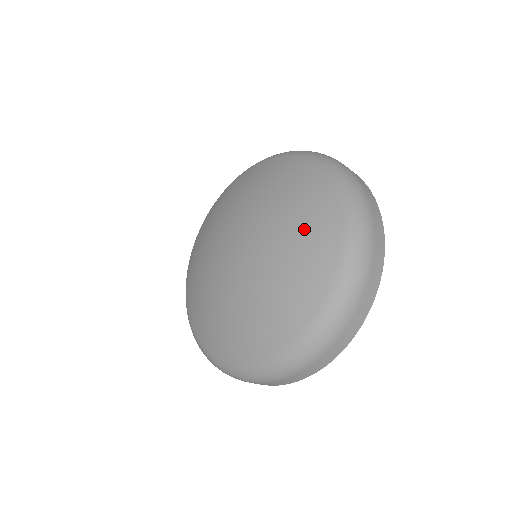
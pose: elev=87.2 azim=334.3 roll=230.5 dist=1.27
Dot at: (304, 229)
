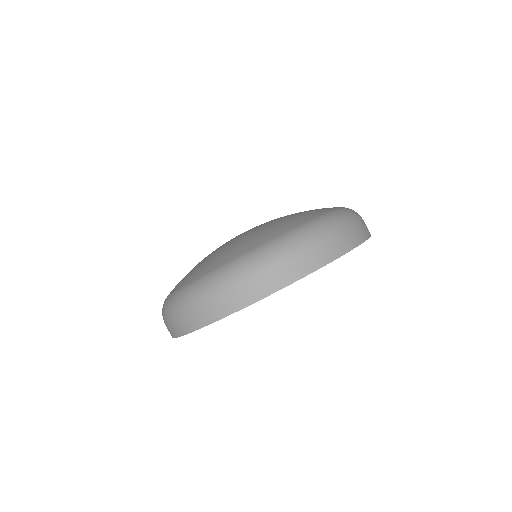
Dot at: (301, 212)
